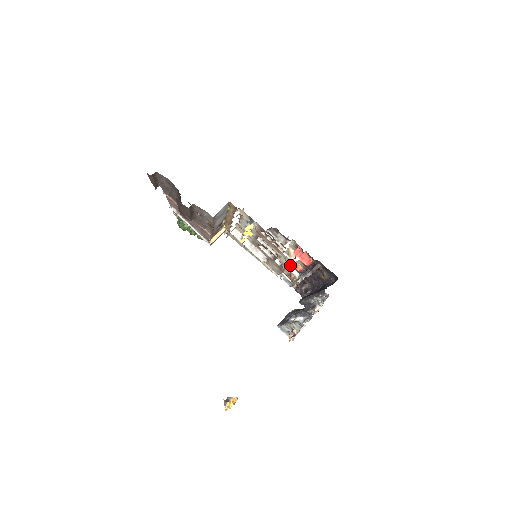
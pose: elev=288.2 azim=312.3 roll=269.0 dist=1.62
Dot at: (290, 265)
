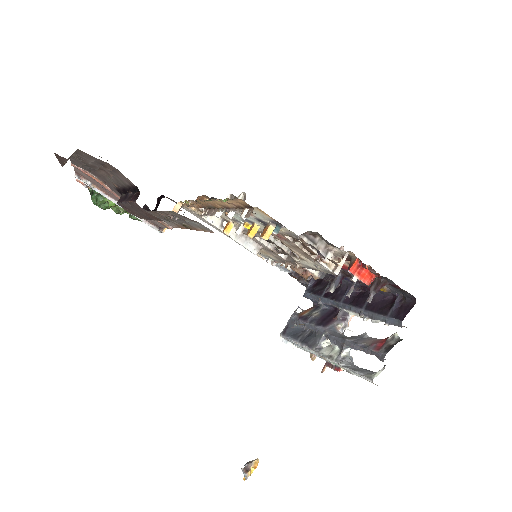
Dot at: occluded
